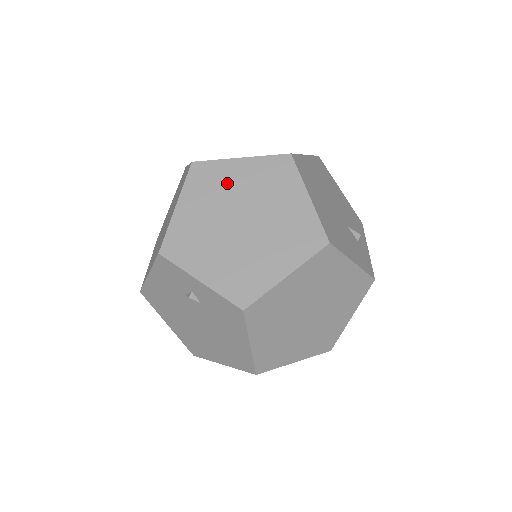
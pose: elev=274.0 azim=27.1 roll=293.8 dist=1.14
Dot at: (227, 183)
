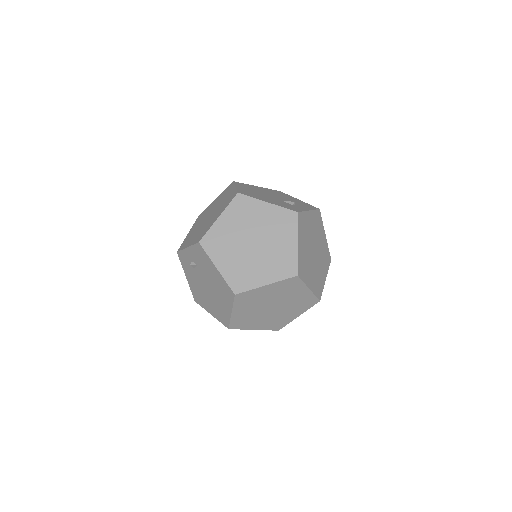
Dot at: (208, 210)
